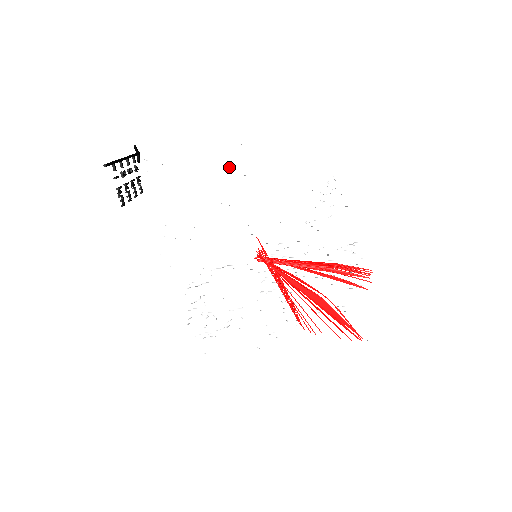
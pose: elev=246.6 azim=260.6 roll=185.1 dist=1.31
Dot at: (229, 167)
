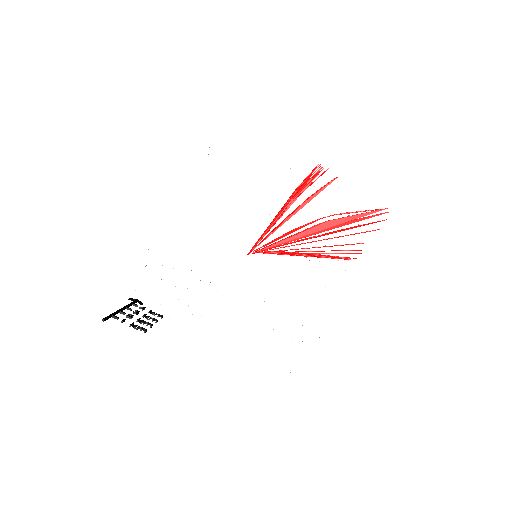
Dot at: occluded
